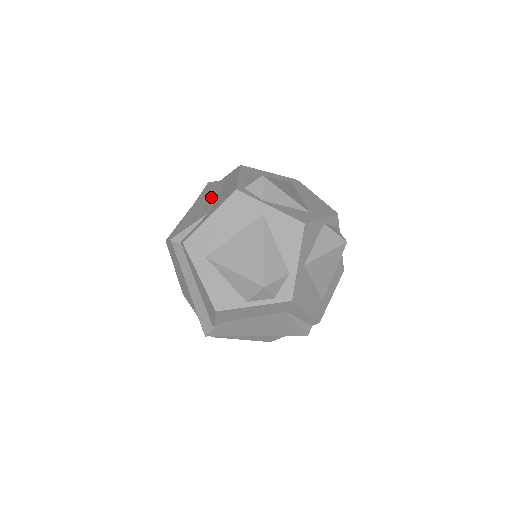
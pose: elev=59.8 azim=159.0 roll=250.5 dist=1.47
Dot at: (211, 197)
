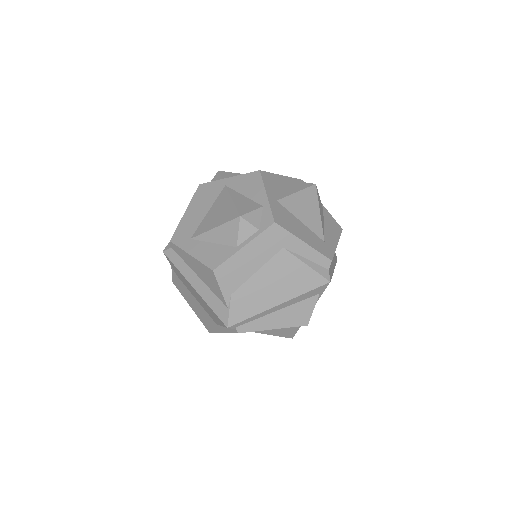
Dot at: occluded
